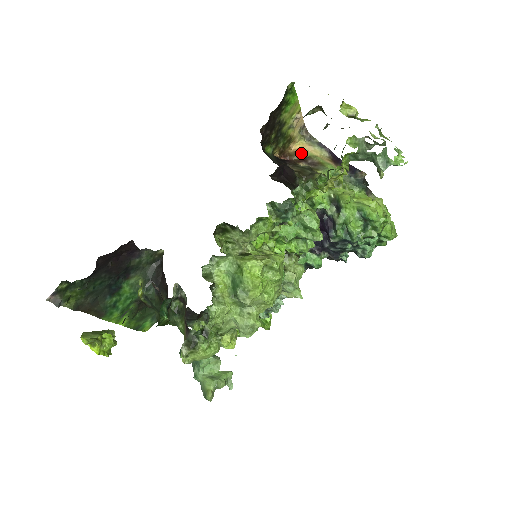
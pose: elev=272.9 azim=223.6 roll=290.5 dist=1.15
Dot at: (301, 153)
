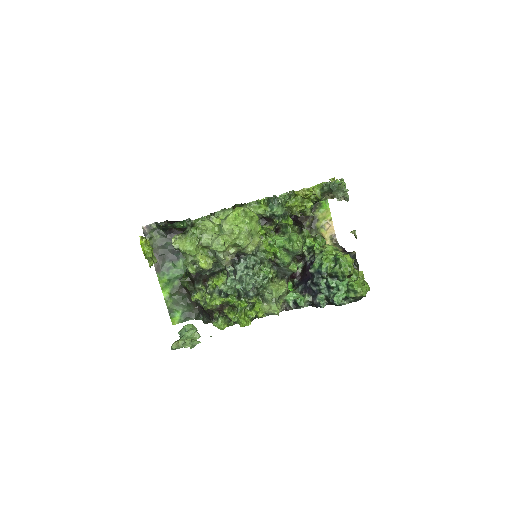
Dot at: occluded
